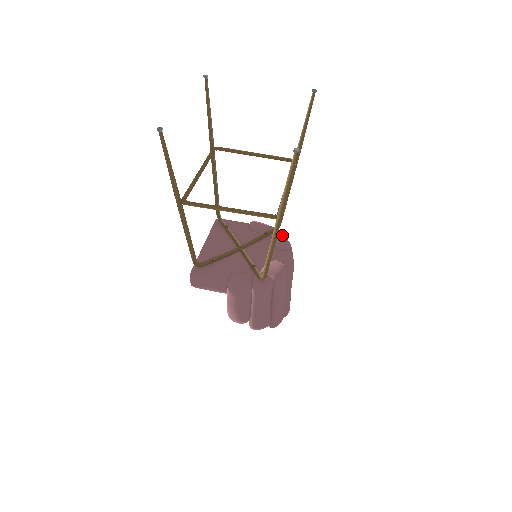
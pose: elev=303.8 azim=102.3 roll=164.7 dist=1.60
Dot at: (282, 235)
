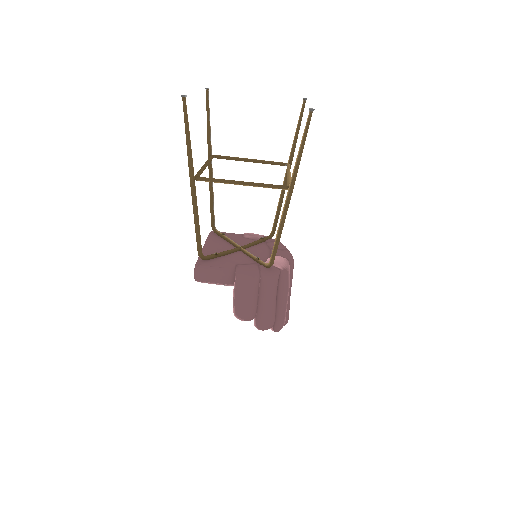
Dot at: occluded
